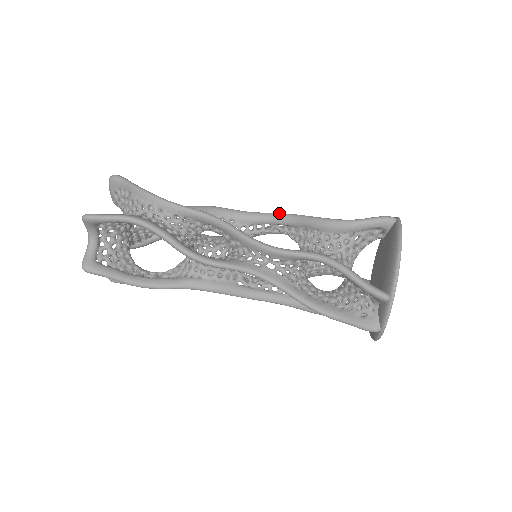
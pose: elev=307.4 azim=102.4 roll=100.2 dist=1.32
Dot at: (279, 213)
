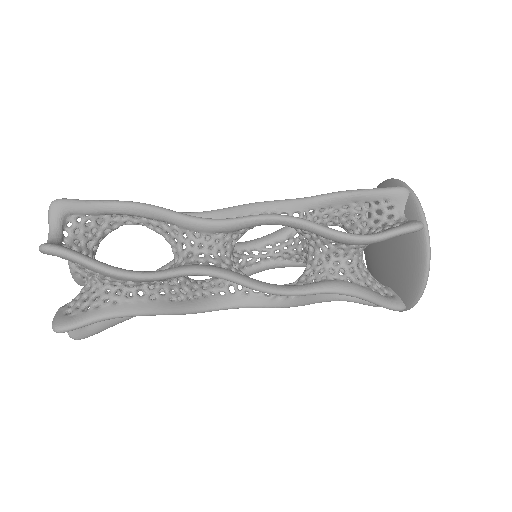
Dot at: (262, 237)
